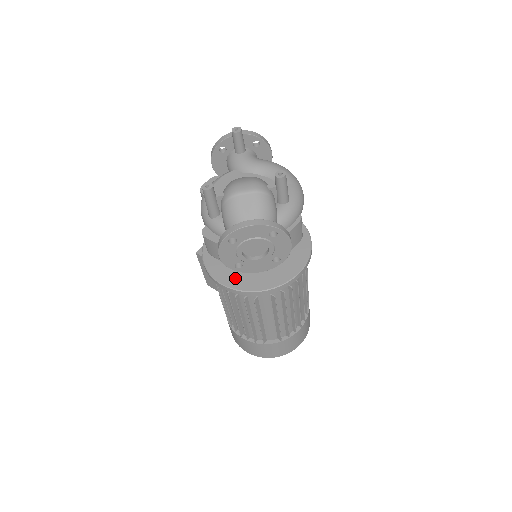
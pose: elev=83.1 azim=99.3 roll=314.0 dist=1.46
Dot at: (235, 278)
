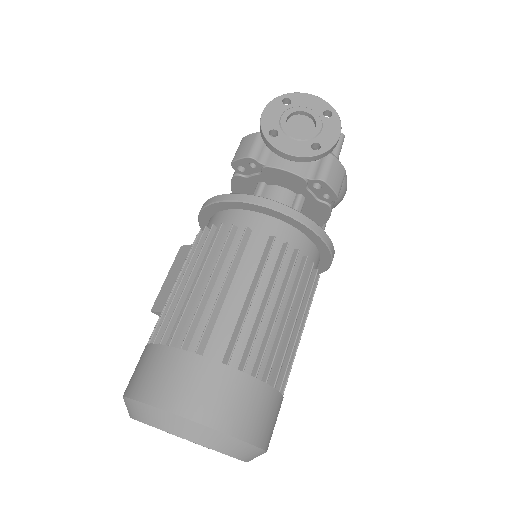
Dot at: occluded
